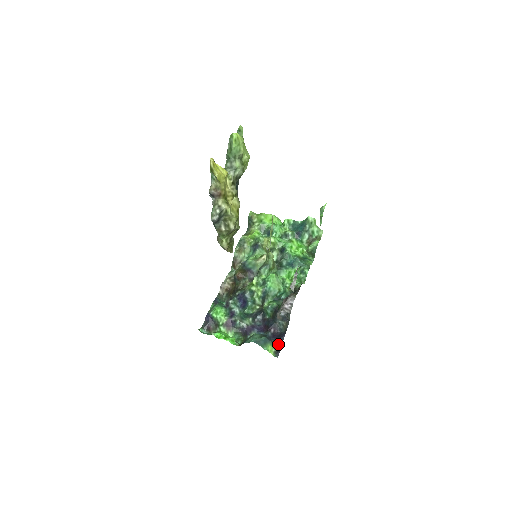
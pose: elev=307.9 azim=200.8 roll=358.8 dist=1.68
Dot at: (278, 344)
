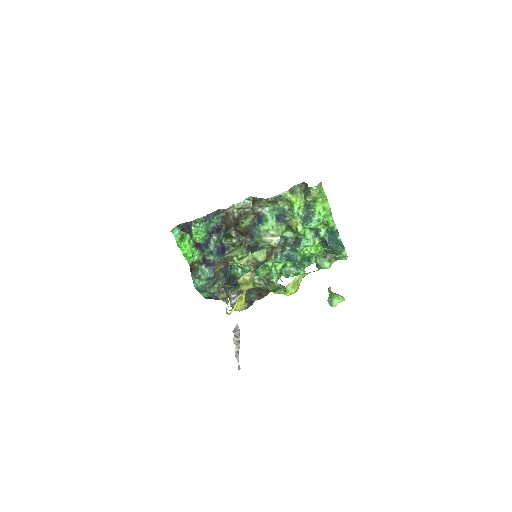
Dot at: (212, 298)
